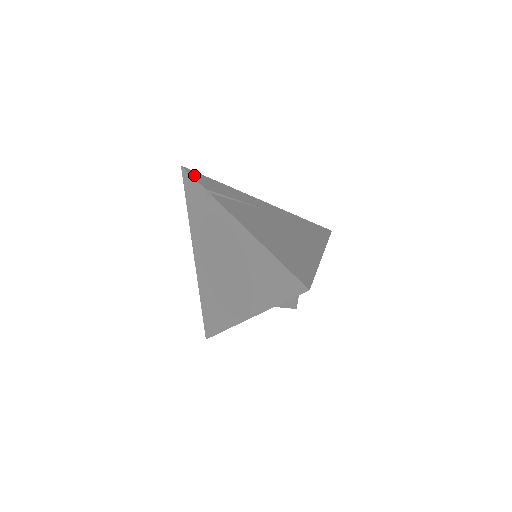
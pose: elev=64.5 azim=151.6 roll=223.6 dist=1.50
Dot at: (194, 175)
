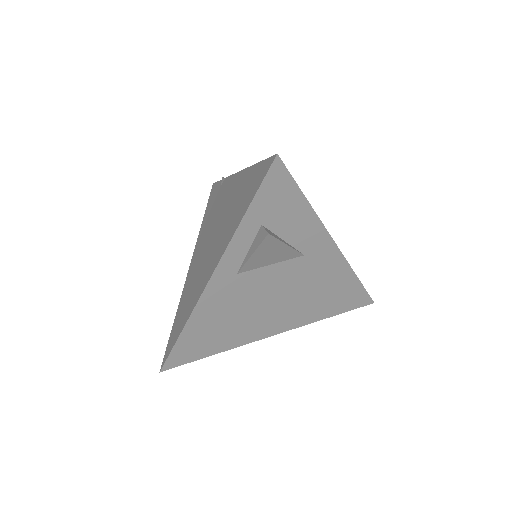
Dot at: occluded
